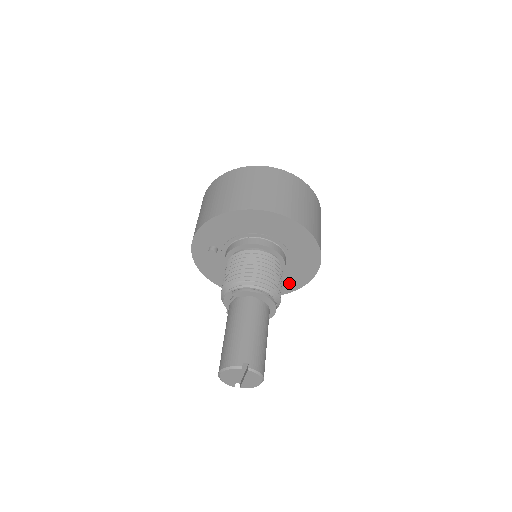
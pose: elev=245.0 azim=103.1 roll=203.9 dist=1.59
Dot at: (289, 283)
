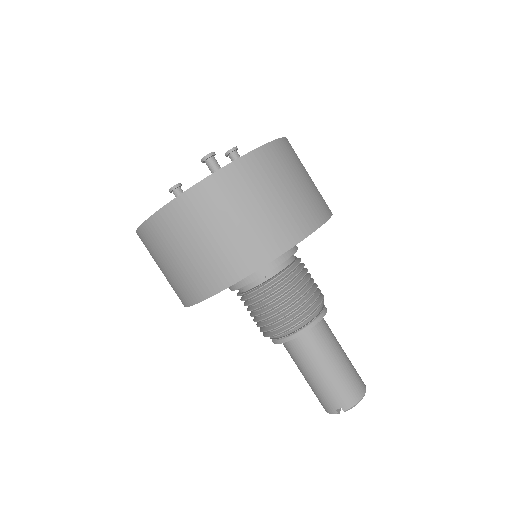
Dot at: occluded
